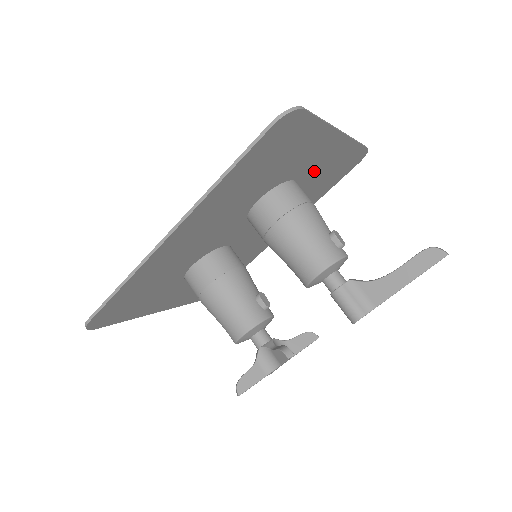
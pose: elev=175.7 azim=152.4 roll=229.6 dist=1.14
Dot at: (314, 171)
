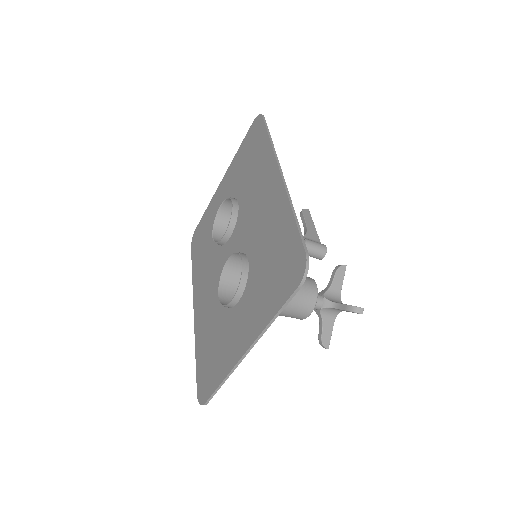
Dot at: occluded
